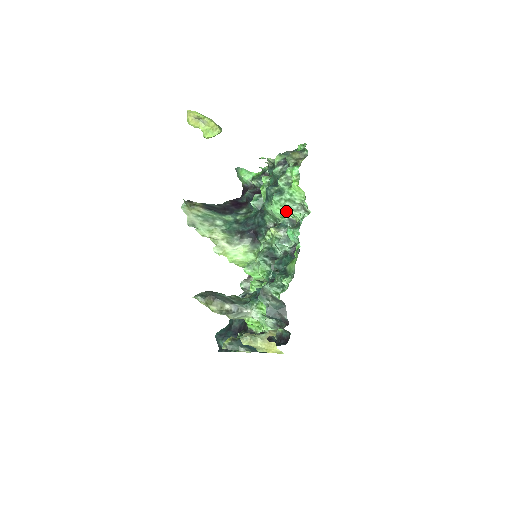
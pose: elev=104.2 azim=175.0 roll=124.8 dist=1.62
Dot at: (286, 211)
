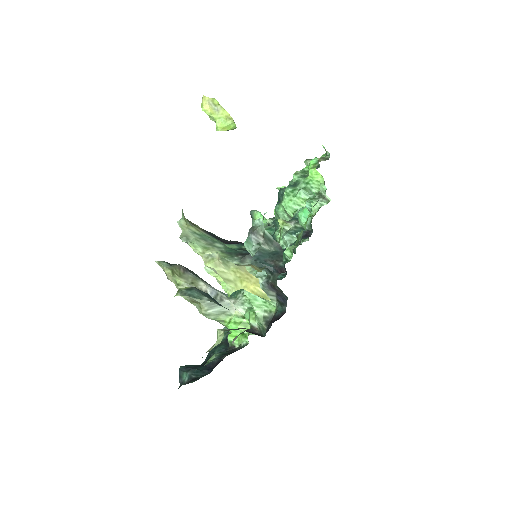
Dot at: (300, 202)
